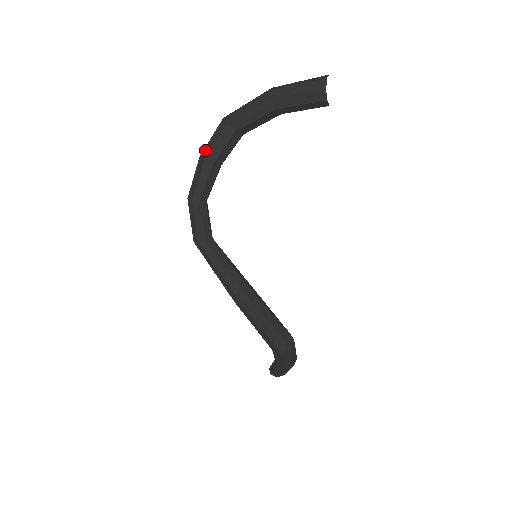
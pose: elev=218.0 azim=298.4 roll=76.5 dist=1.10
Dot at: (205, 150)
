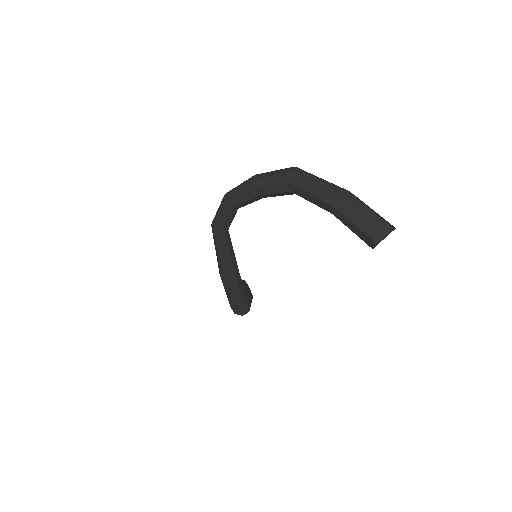
Dot at: (259, 180)
